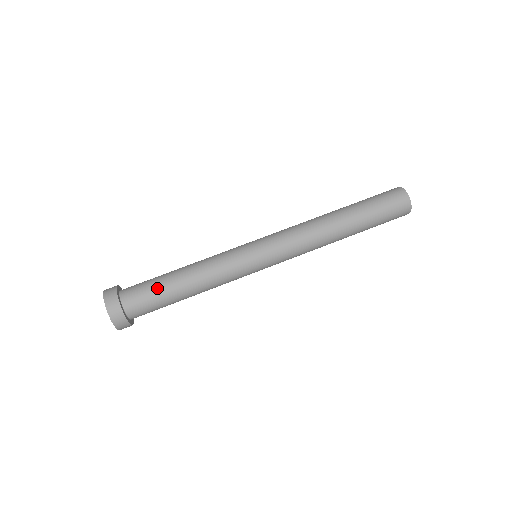
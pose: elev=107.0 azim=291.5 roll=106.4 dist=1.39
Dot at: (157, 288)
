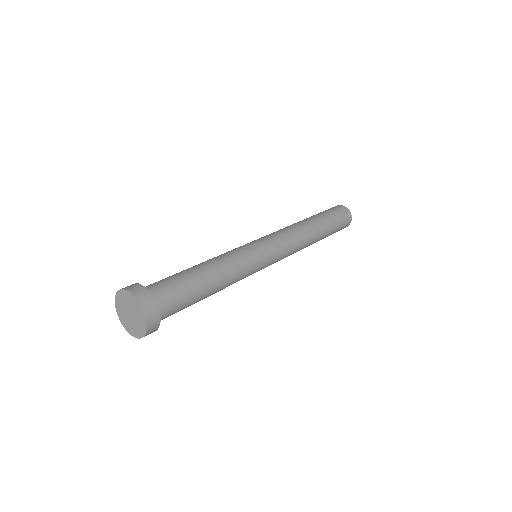
Dot at: (172, 275)
